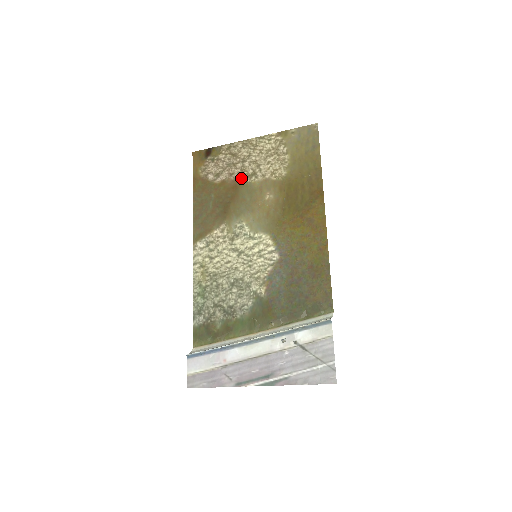
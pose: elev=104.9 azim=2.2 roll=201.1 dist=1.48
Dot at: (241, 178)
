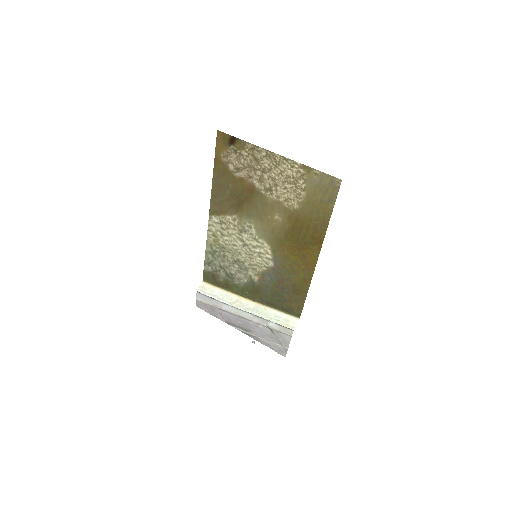
Dot at: (258, 186)
